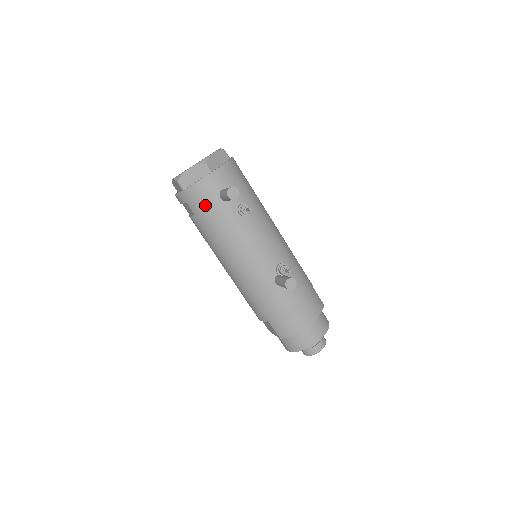
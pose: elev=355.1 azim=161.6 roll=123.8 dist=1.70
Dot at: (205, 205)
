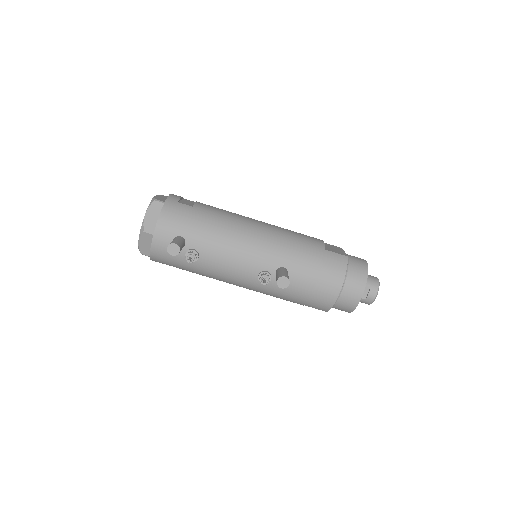
Dot at: (173, 260)
